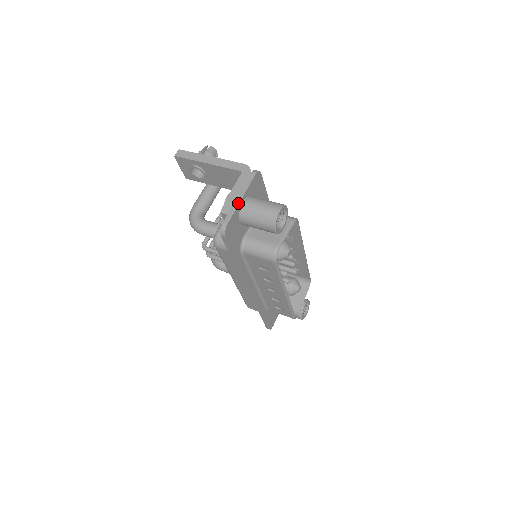
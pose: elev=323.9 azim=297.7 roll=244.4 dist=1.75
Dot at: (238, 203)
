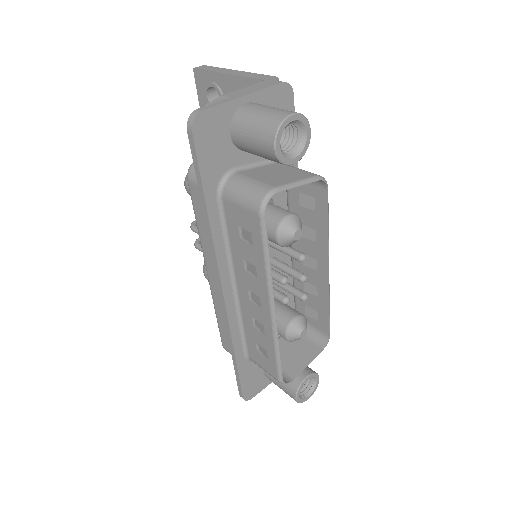
Dot at: (236, 97)
